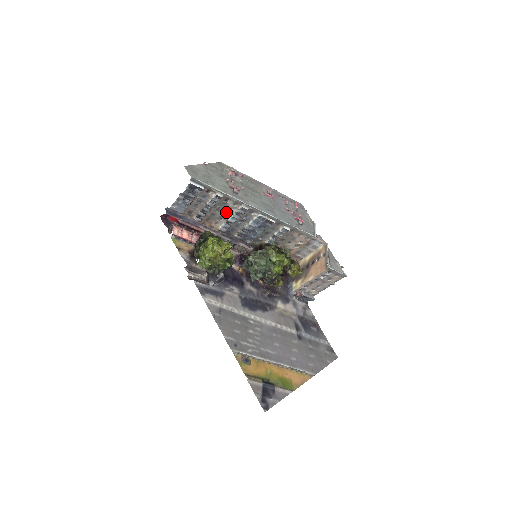
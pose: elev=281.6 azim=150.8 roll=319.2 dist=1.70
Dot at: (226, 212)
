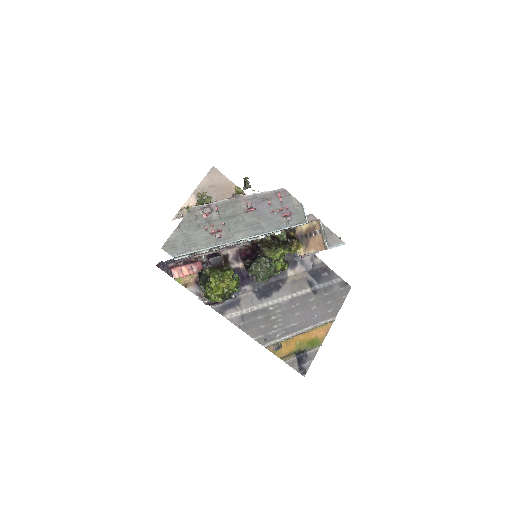
Dot at: (215, 247)
